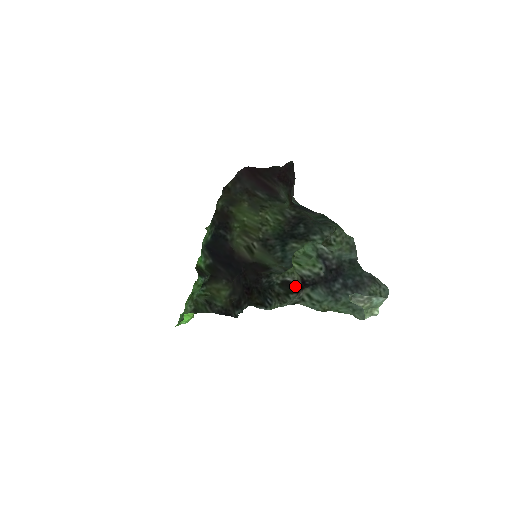
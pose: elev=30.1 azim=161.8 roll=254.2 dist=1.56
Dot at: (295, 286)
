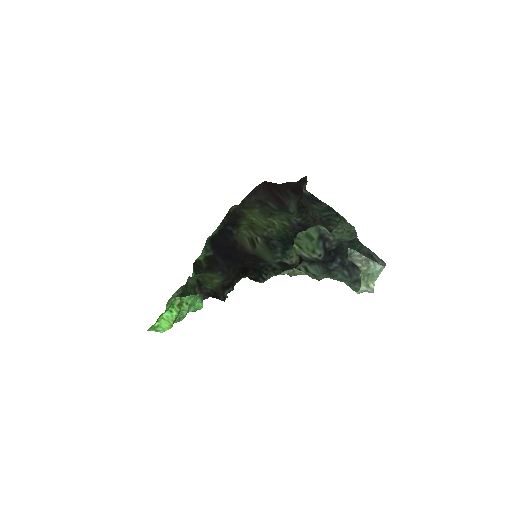
Dot at: (292, 266)
